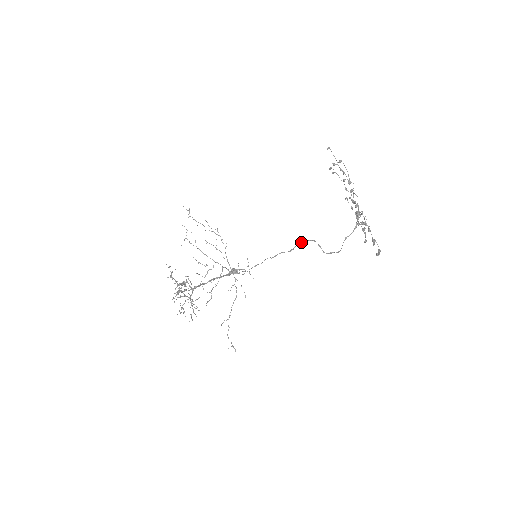
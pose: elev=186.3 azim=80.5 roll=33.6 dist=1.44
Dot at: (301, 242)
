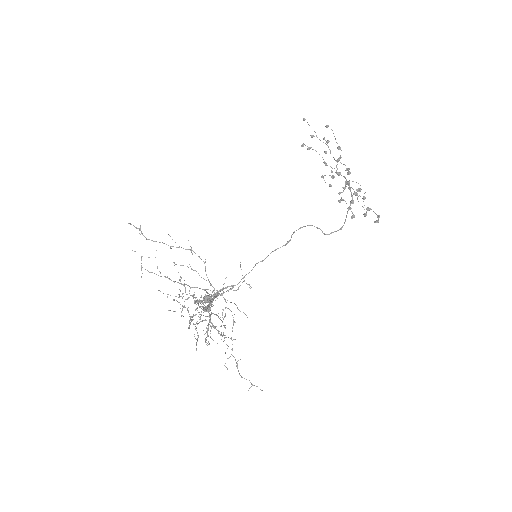
Dot at: occluded
